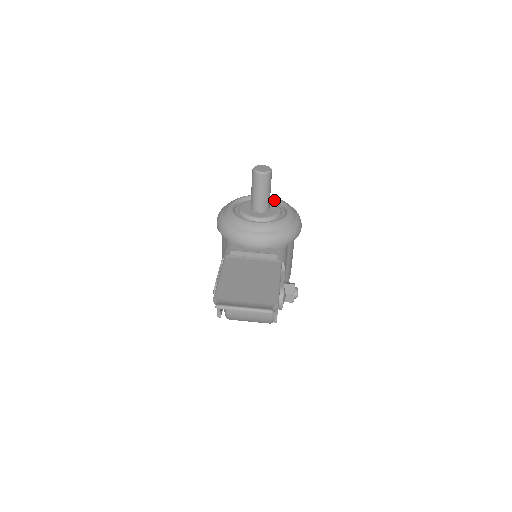
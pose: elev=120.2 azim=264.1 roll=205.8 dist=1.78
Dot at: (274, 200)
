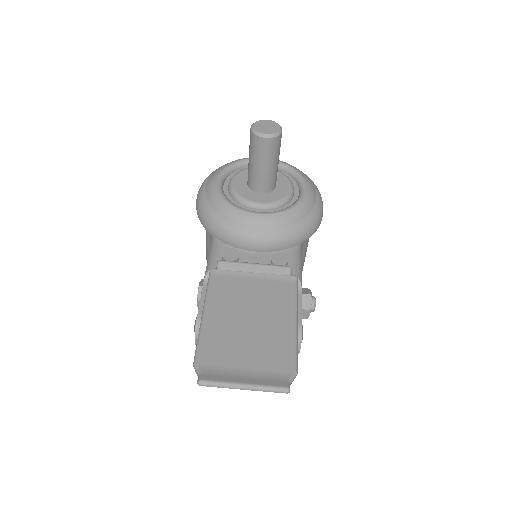
Dot at: (282, 167)
